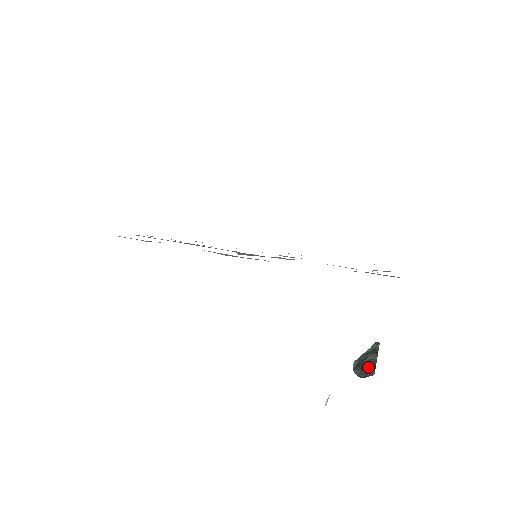
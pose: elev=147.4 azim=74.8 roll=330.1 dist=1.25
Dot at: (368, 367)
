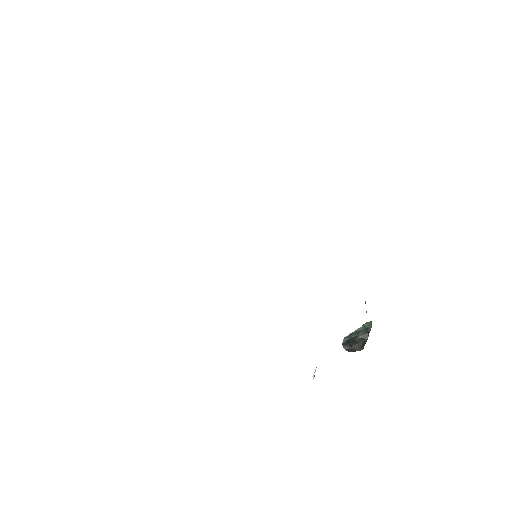
Dot at: (358, 344)
